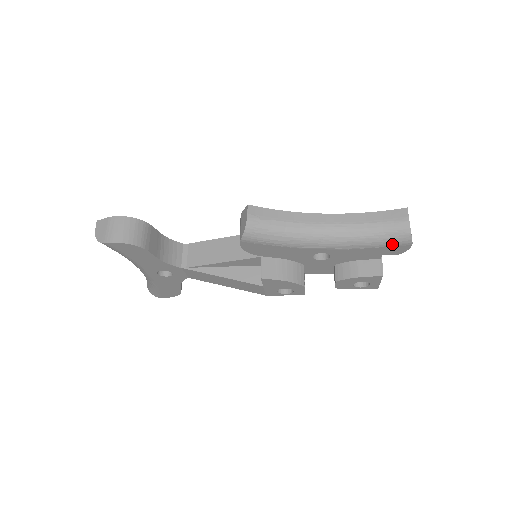
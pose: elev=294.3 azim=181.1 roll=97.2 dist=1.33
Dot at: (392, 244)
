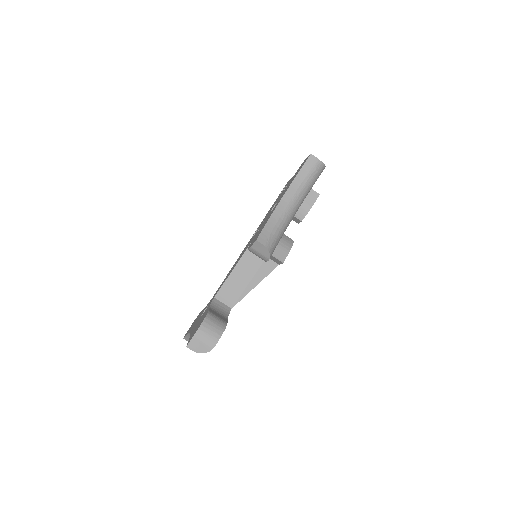
Dot at: occluded
